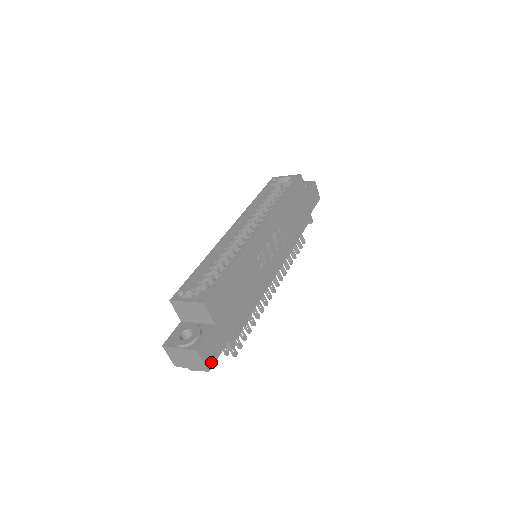
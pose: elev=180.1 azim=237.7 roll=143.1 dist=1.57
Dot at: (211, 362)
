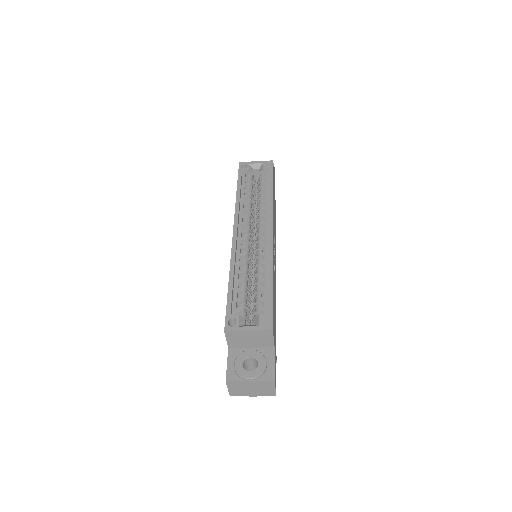
Dot at: occluded
